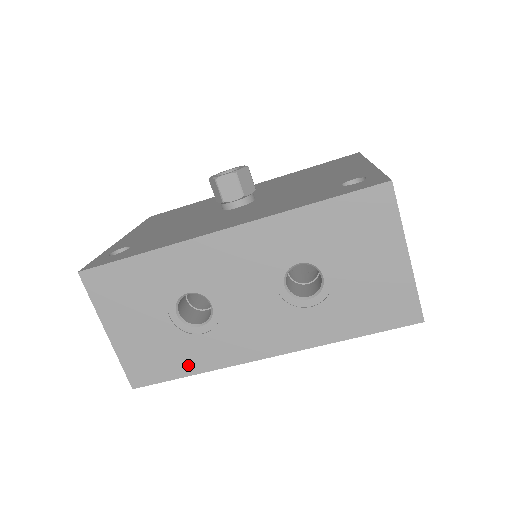
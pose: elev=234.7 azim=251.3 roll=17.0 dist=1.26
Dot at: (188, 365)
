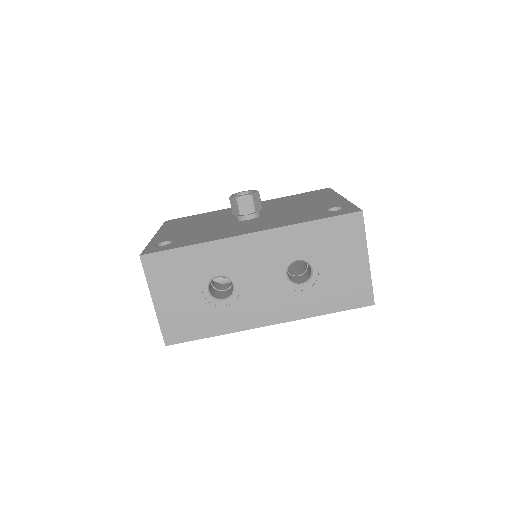
Dot at: (210, 329)
